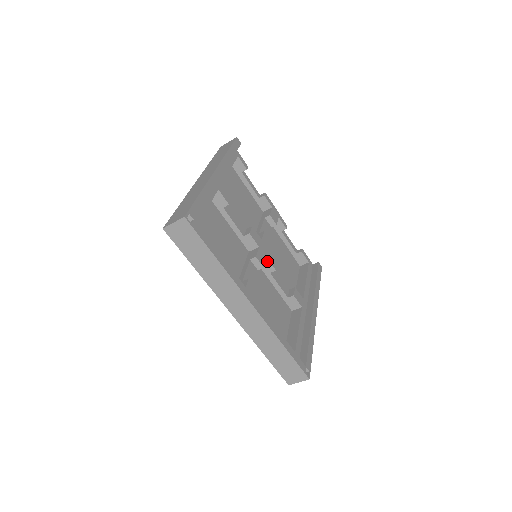
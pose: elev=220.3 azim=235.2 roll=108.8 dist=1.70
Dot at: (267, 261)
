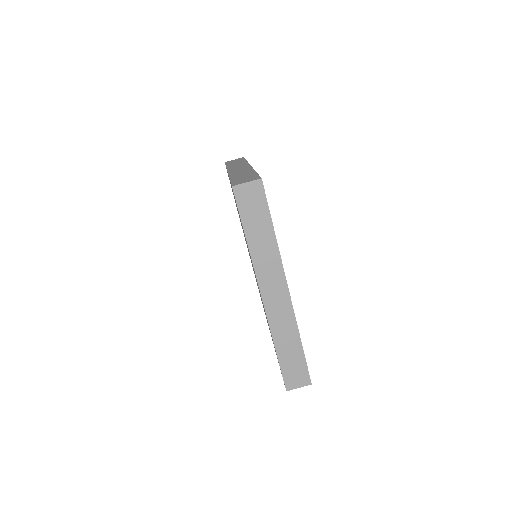
Dot at: occluded
